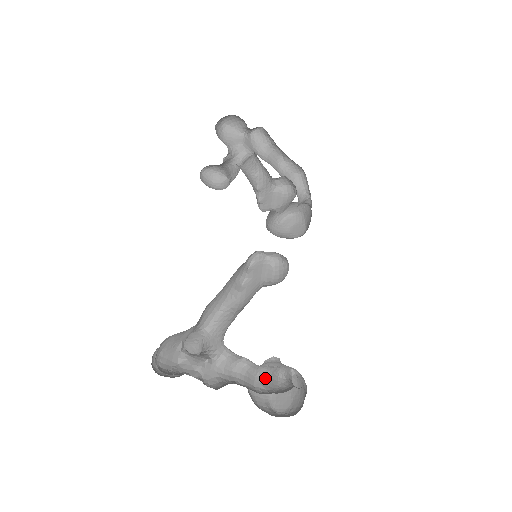
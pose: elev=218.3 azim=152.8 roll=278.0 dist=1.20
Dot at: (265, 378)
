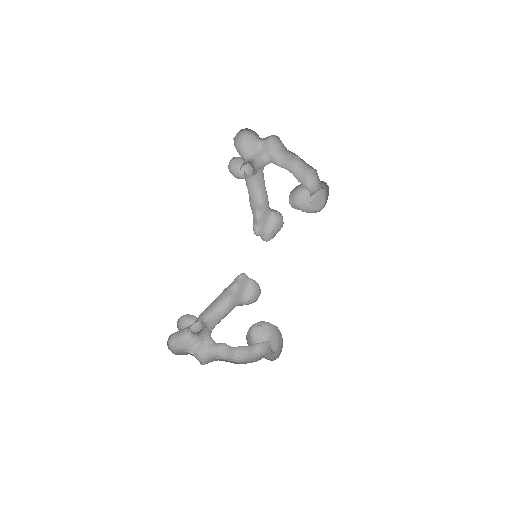
Dot at: (244, 350)
